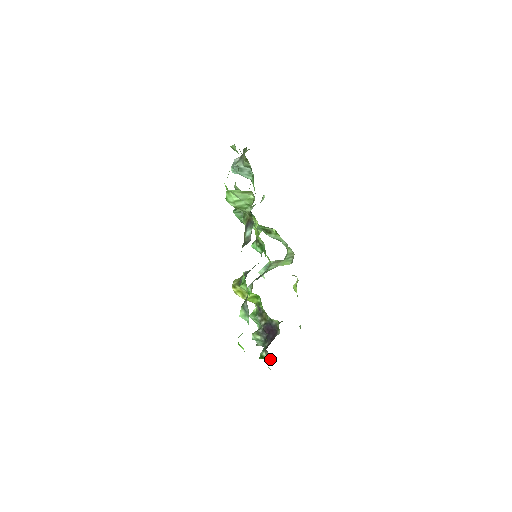
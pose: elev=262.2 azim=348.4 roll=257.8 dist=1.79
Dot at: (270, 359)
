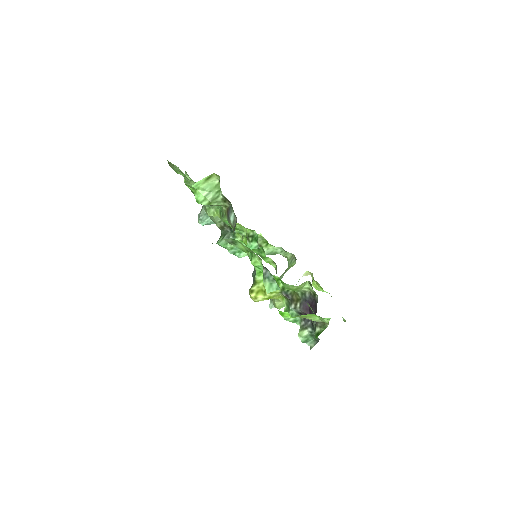
Dot at: (325, 327)
